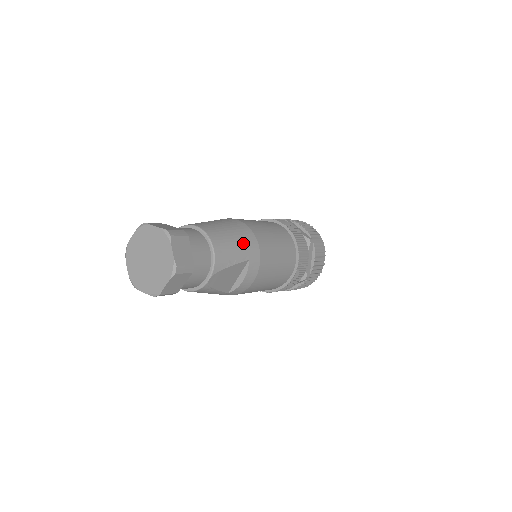
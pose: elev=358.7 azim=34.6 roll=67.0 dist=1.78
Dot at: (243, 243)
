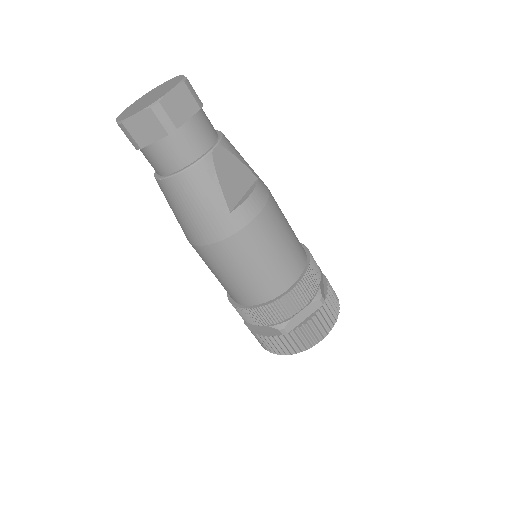
Dot at: occluded
